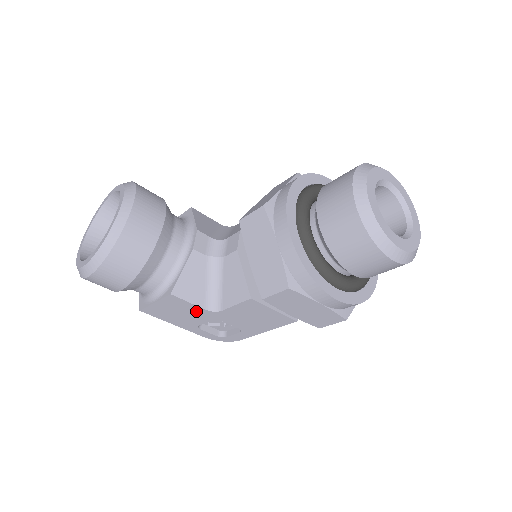
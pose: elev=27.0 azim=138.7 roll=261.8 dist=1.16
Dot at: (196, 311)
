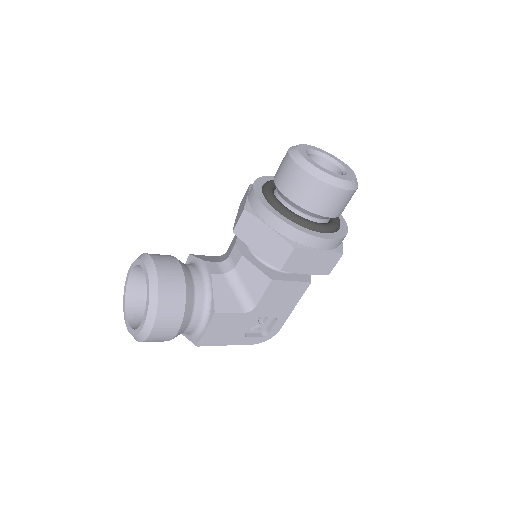
Dot at: (238, 319)
